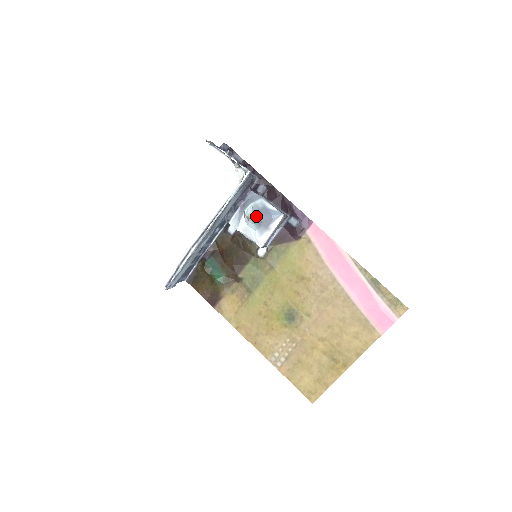
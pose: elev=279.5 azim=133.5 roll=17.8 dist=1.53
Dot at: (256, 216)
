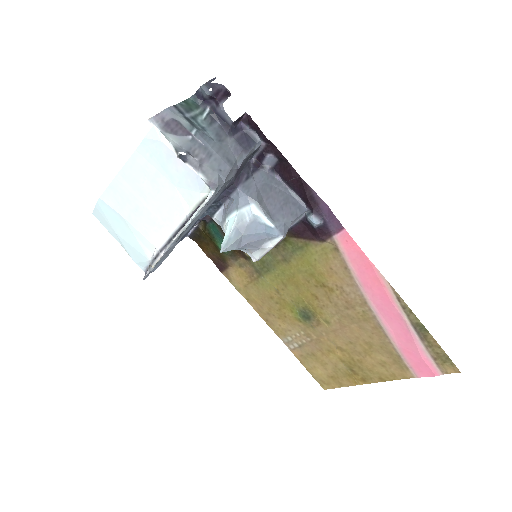
Dot at: (235, 241)
